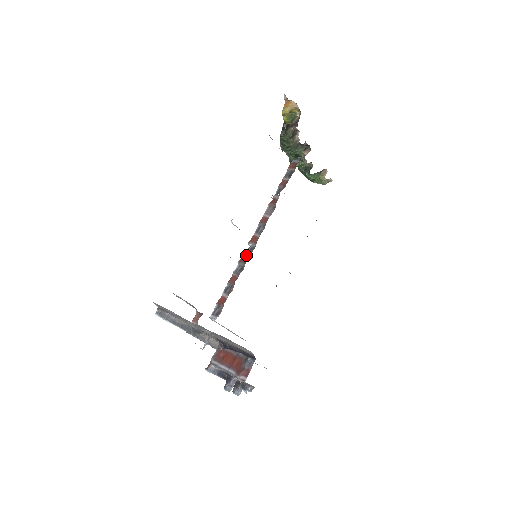
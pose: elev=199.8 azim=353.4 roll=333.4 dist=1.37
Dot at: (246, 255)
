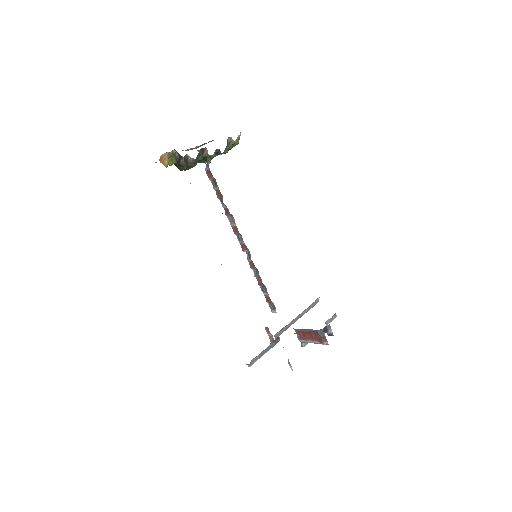
Dot at: (250, 261)
